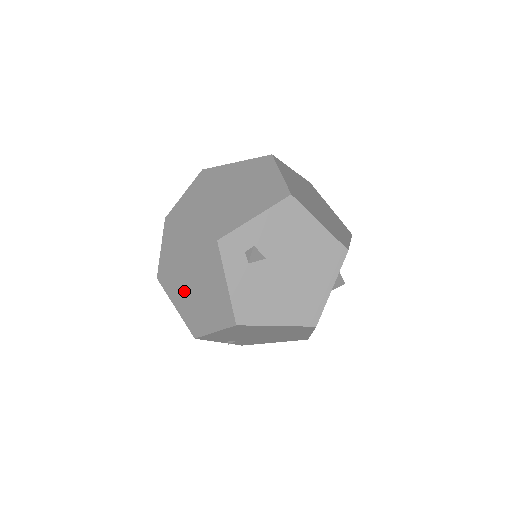
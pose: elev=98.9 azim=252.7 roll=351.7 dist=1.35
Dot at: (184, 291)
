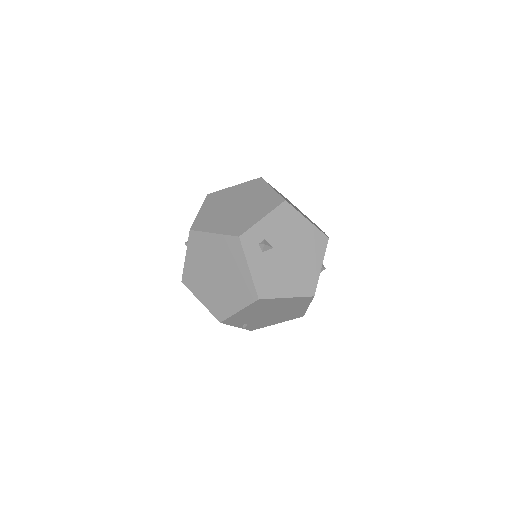
Dot at: (209, 285)
